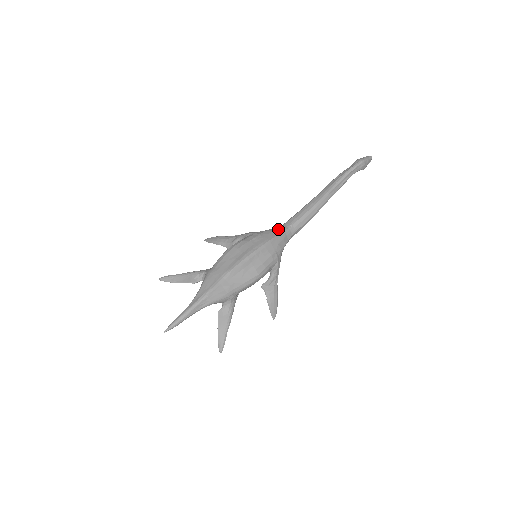
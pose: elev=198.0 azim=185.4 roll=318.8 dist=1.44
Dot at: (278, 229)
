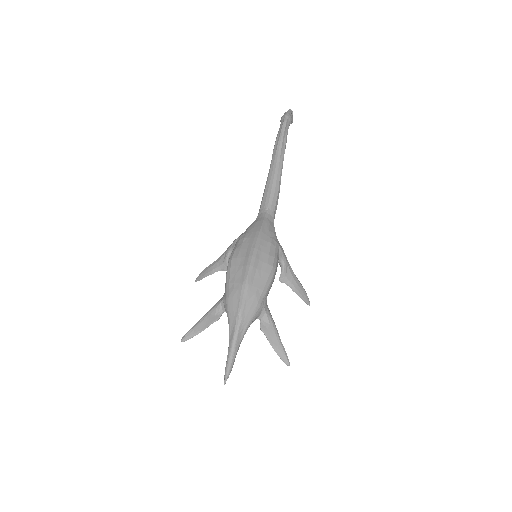
Dot at: (258, 219)
